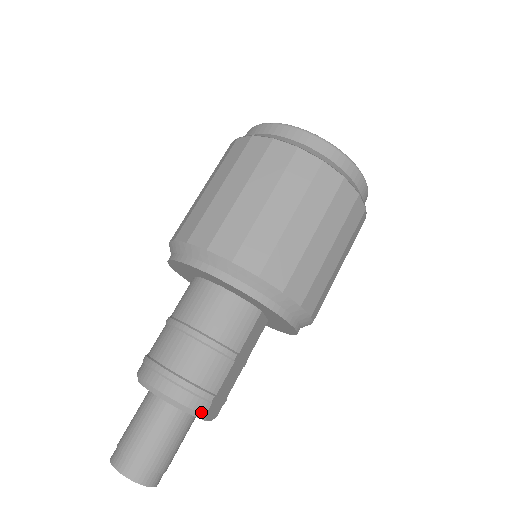
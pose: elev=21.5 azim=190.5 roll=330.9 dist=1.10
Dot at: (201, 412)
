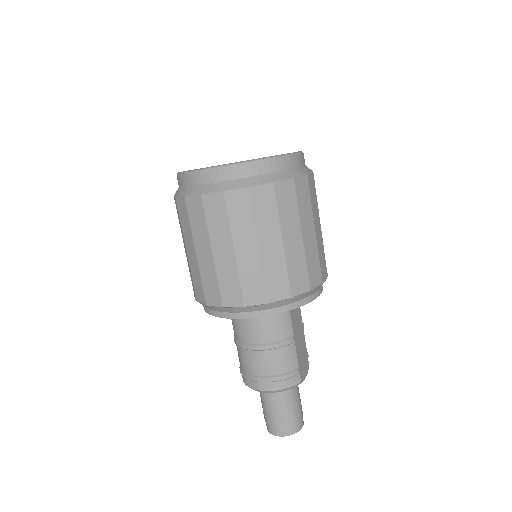
Dot at: (297, 383)
